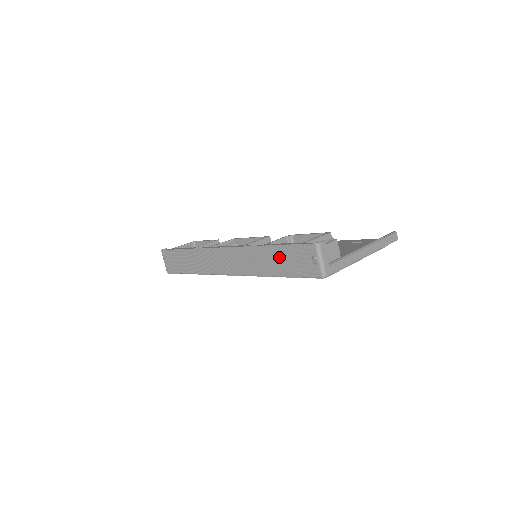
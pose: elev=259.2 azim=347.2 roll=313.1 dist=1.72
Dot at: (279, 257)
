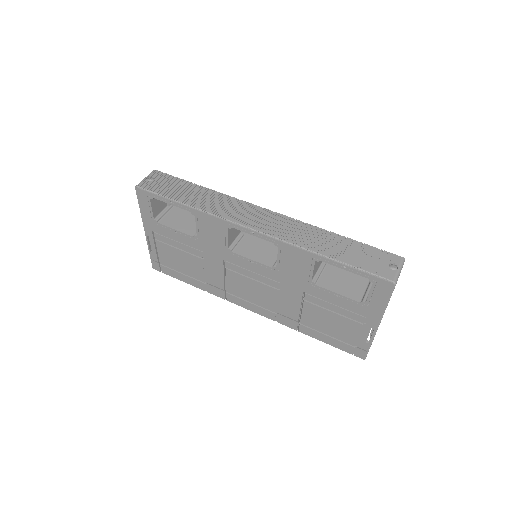
Dot at: (346, 247)
